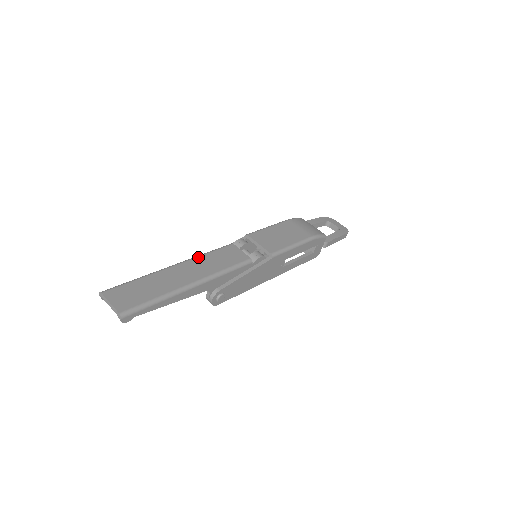
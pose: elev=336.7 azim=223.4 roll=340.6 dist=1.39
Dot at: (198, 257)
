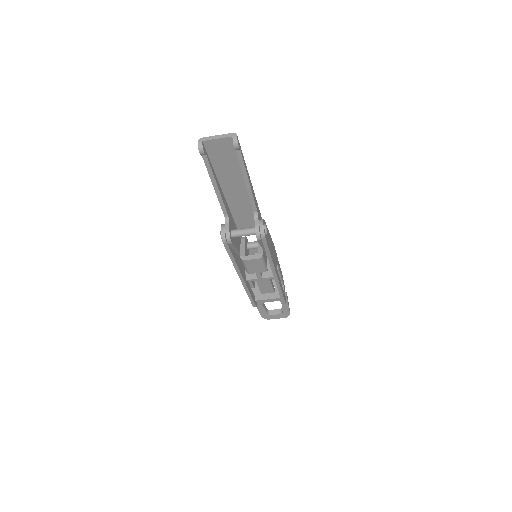
Dot at: (230, 208)
